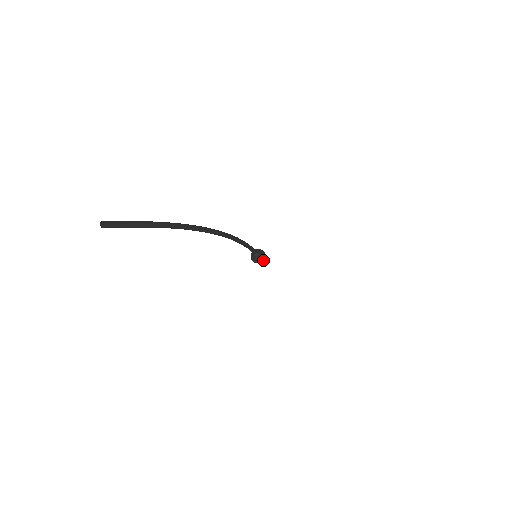
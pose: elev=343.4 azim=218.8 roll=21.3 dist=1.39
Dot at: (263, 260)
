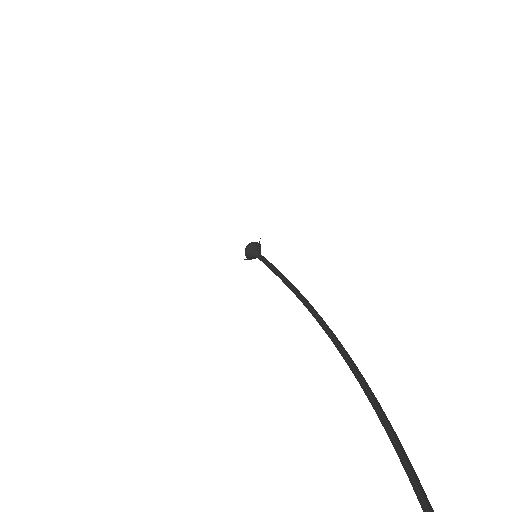
Dot at: occluded
